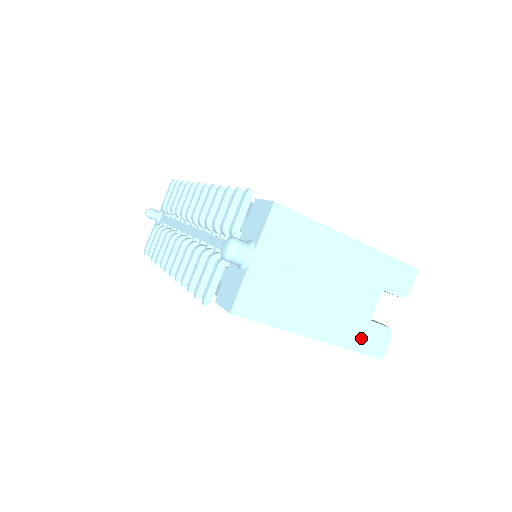
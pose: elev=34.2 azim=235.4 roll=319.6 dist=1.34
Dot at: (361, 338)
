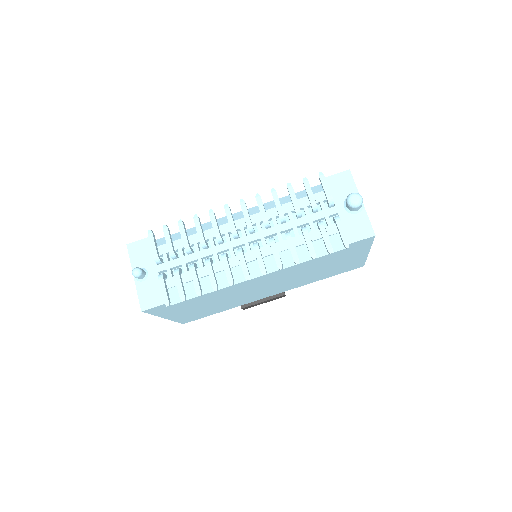
Dot at: occluded
